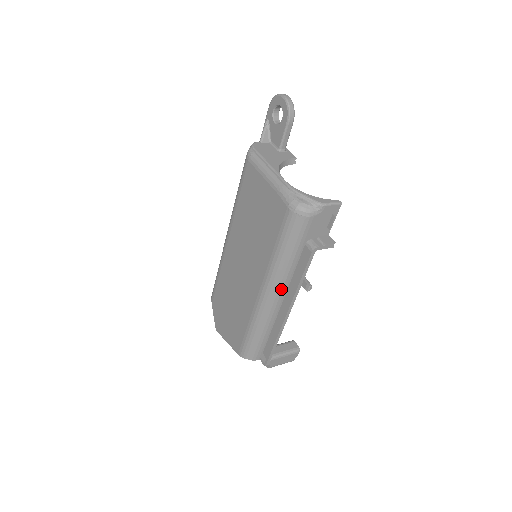
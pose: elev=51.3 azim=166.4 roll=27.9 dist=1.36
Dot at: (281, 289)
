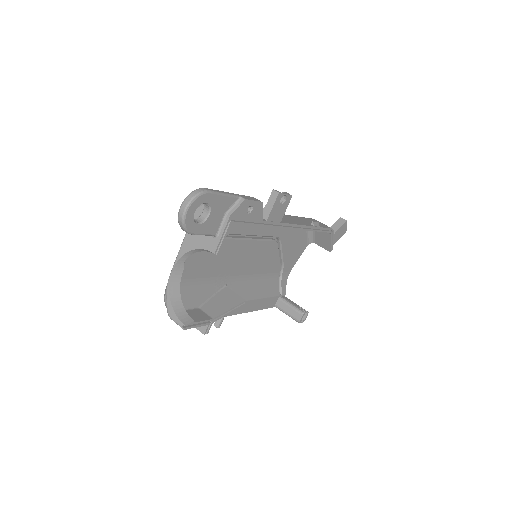
Dot at: occluded
